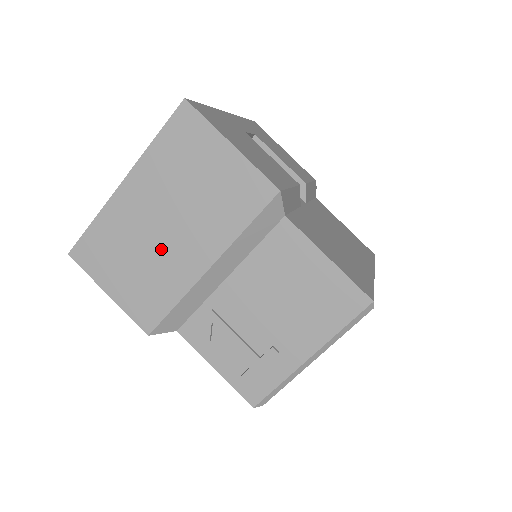
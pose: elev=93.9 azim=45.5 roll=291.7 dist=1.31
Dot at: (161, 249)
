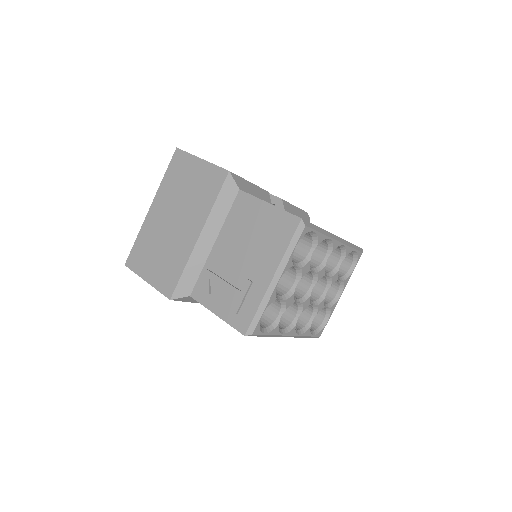
Dot at: (172, 237)
